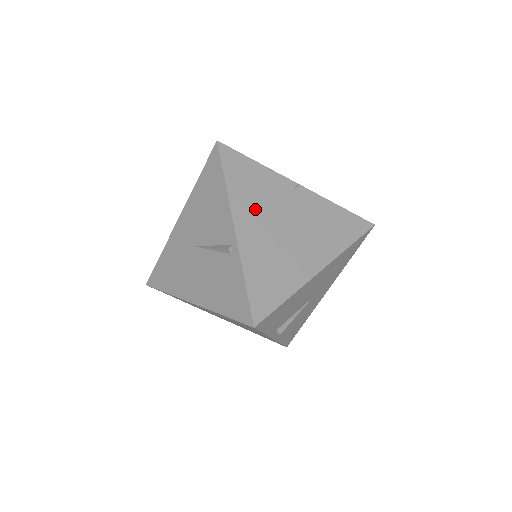
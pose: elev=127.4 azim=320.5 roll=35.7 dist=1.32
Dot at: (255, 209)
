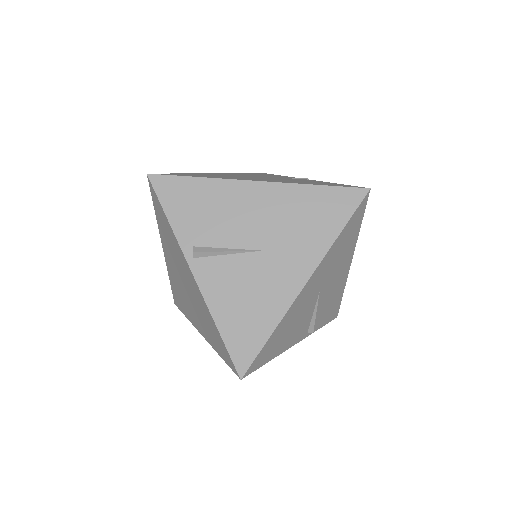
Dot at: (247, 175)
